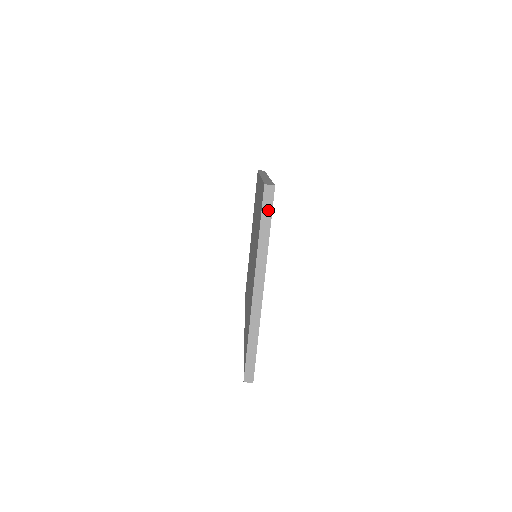
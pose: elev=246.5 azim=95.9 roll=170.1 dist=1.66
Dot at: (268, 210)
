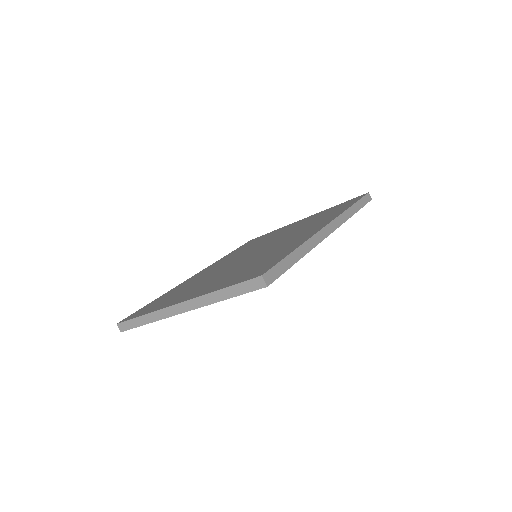
Dot at: (243, 289)
